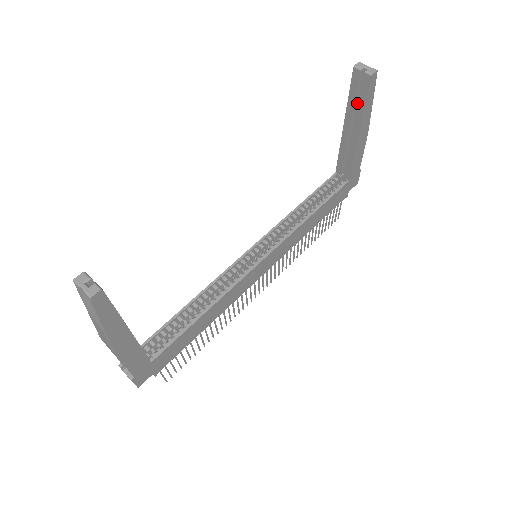
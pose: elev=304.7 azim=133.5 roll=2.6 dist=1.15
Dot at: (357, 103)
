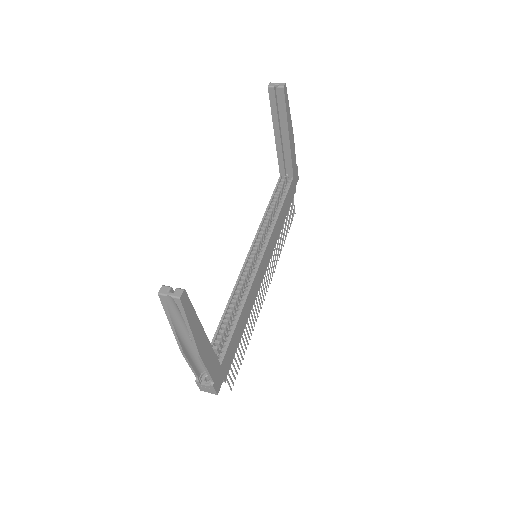
Dot at: (279, 113)
